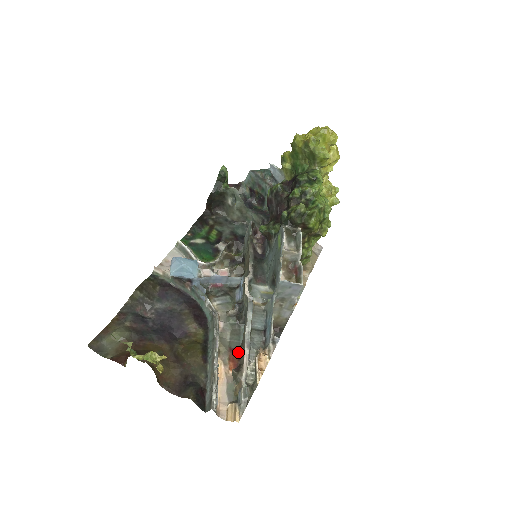
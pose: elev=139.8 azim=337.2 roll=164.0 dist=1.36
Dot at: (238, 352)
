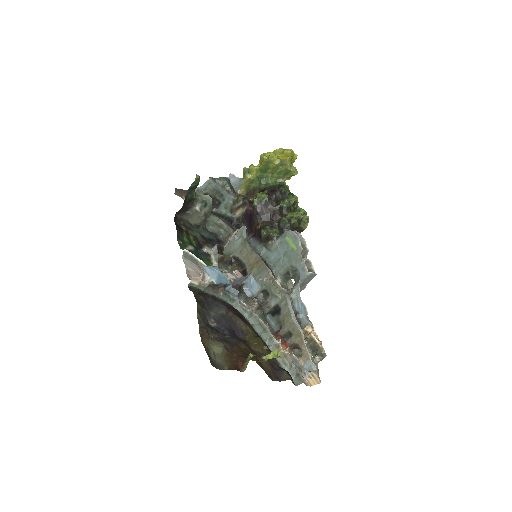
Dot at: (281, 336)
